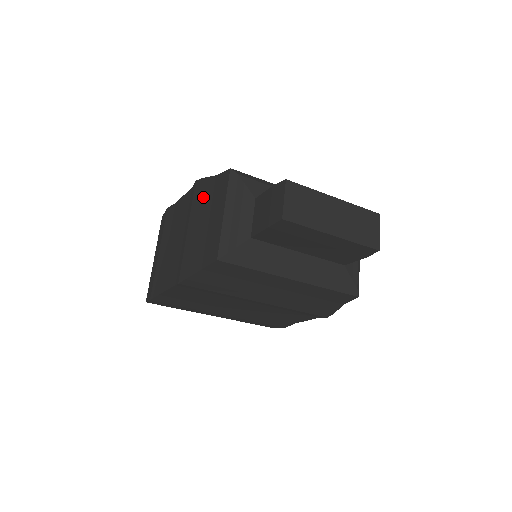
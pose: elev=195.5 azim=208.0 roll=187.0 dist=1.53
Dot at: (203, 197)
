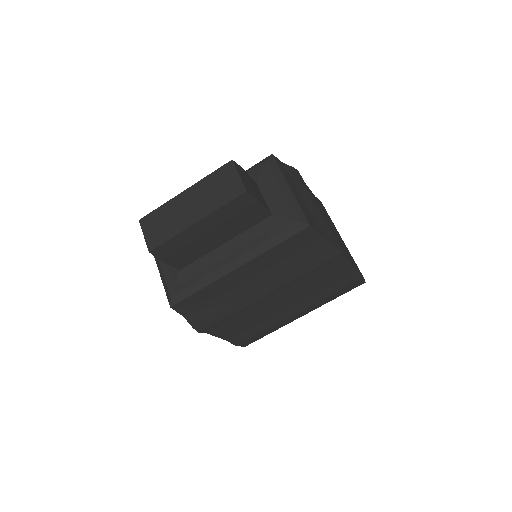
Dot at: occluded
